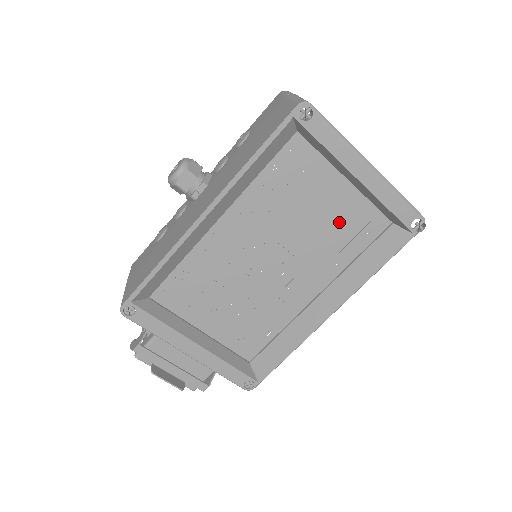
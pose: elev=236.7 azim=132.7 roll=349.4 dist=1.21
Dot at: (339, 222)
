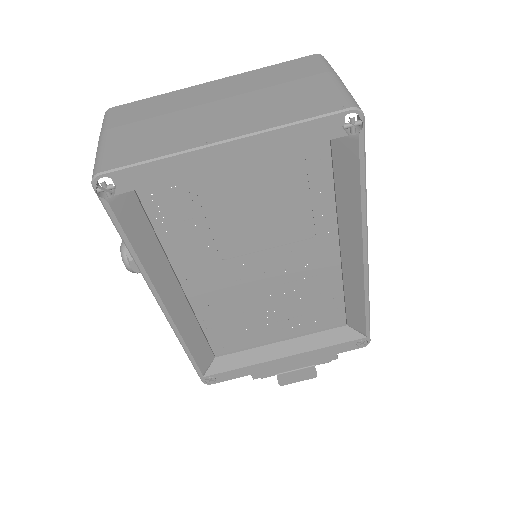
Dot at: (276, 190)
